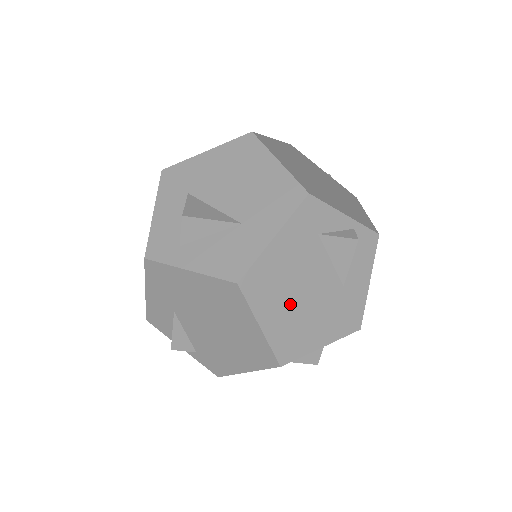
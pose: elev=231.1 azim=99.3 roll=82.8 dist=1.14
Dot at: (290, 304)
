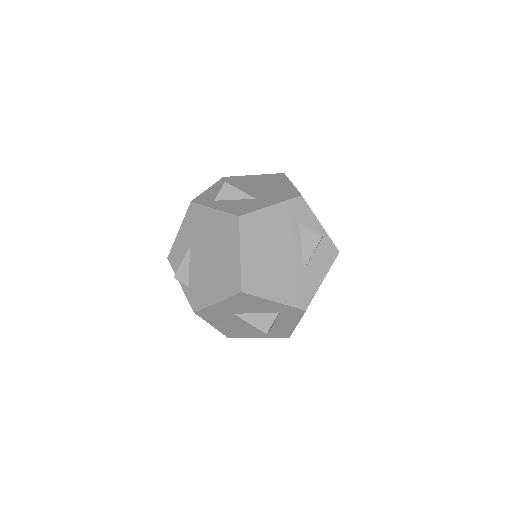
Dot at: (265, 253)
